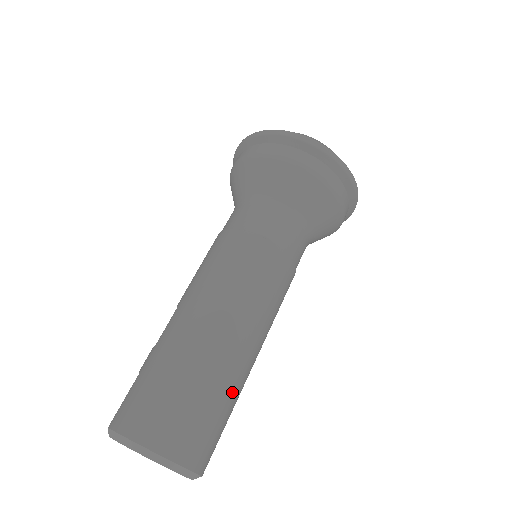
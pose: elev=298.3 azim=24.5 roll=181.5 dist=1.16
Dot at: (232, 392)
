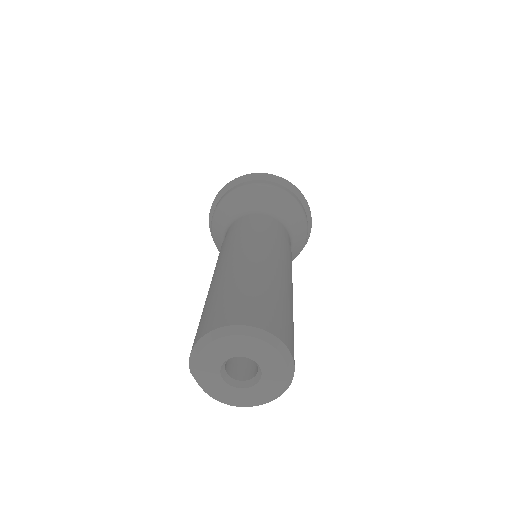
Dot at: (268, 287)
